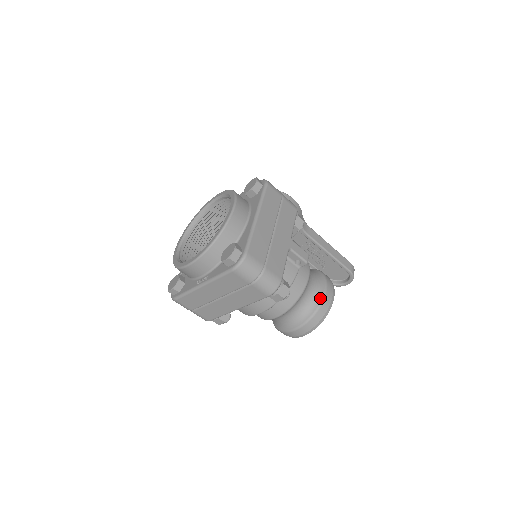
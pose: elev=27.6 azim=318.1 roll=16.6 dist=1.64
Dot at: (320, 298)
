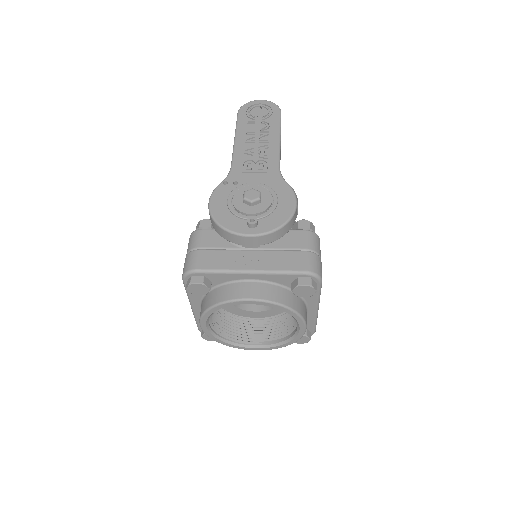
Dot at: occluded
